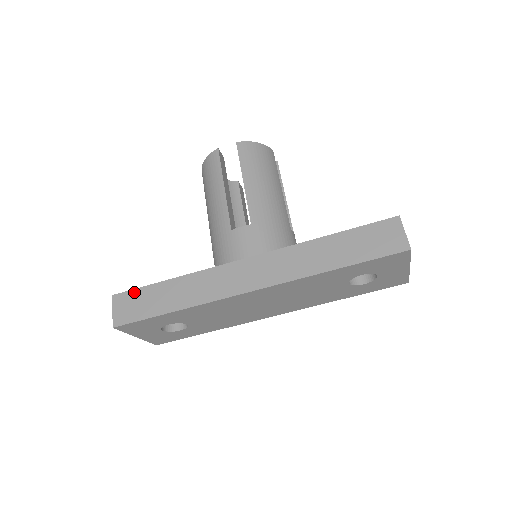
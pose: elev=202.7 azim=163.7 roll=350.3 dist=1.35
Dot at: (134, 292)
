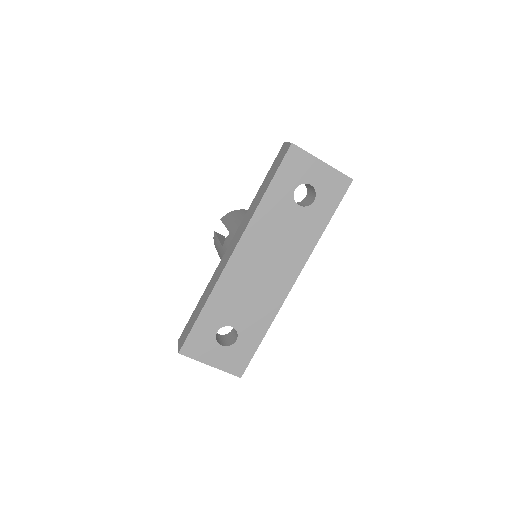
Dot at: (186, 326)
